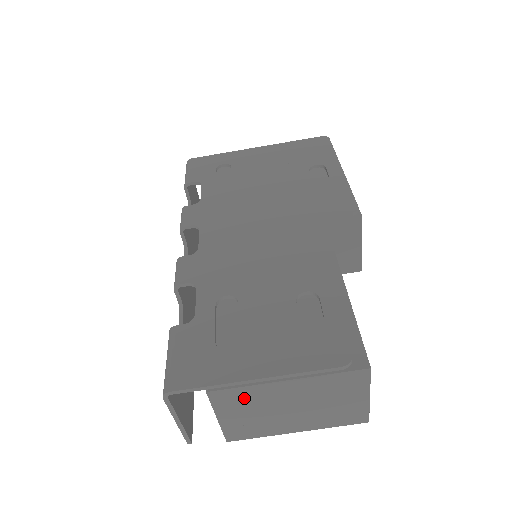
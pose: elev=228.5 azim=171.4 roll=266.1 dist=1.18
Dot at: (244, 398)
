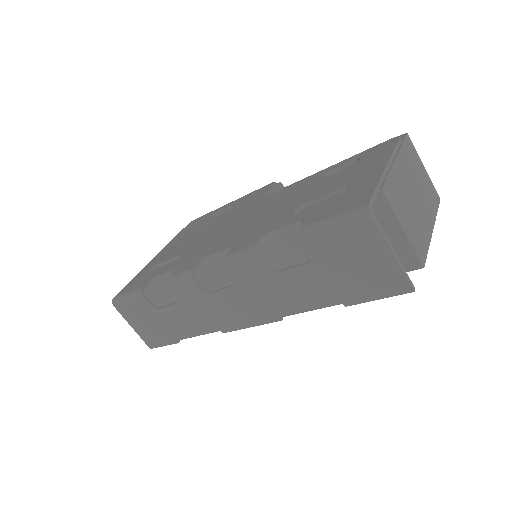
Dot at: (396, 191)
